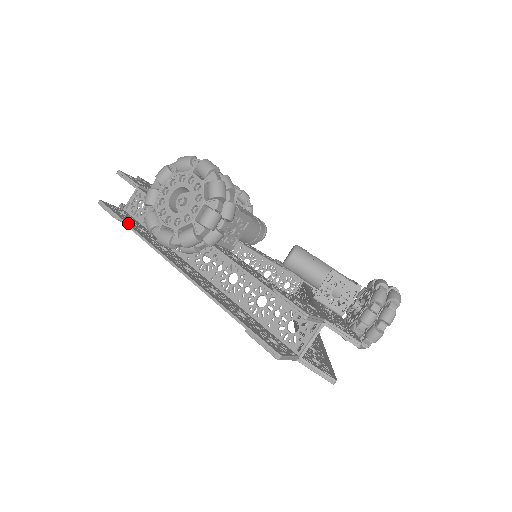
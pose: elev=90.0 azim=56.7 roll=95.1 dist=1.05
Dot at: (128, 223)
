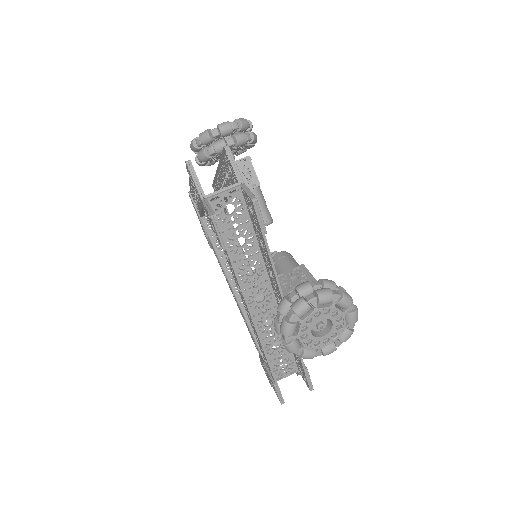
Dot at: occluded
